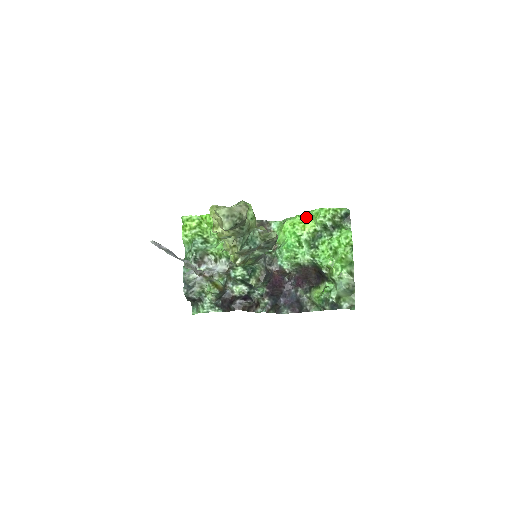
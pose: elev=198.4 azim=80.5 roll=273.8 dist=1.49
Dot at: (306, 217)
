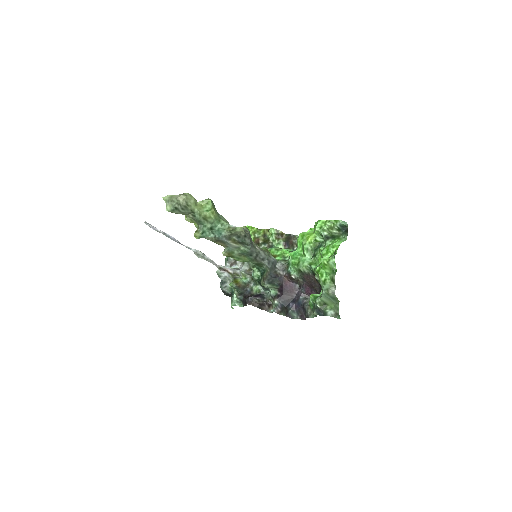
Dot at: (314, 230)
